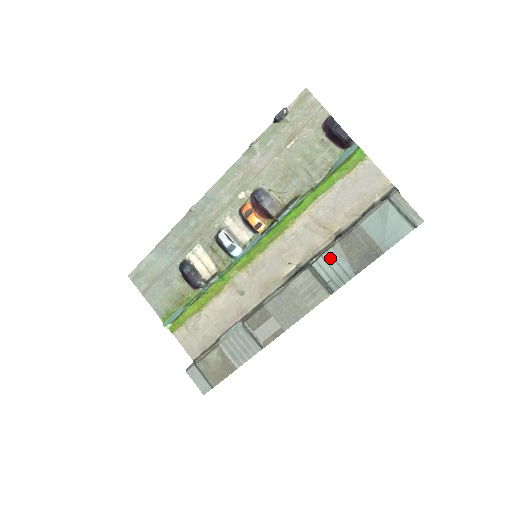
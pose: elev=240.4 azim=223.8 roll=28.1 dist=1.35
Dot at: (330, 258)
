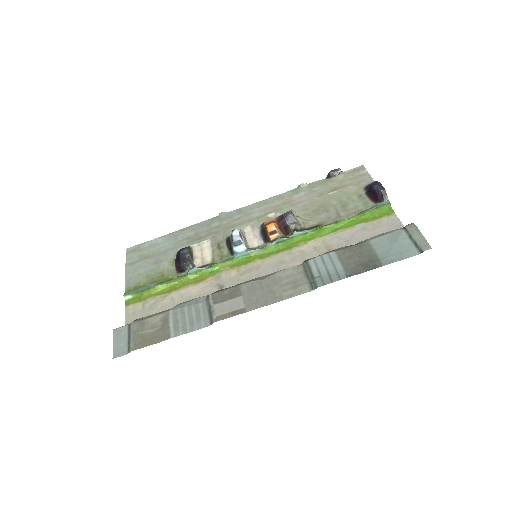
Dot at: (328, 259)
